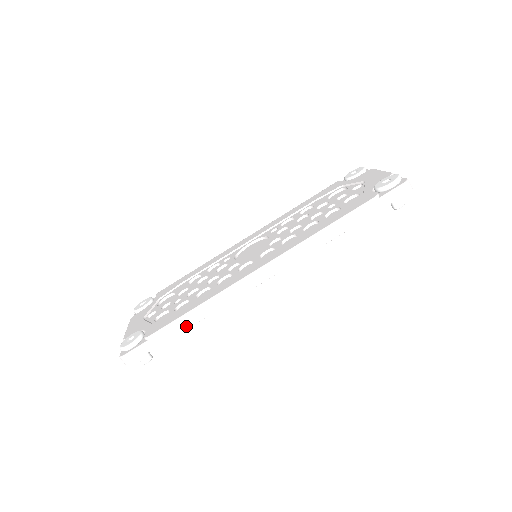
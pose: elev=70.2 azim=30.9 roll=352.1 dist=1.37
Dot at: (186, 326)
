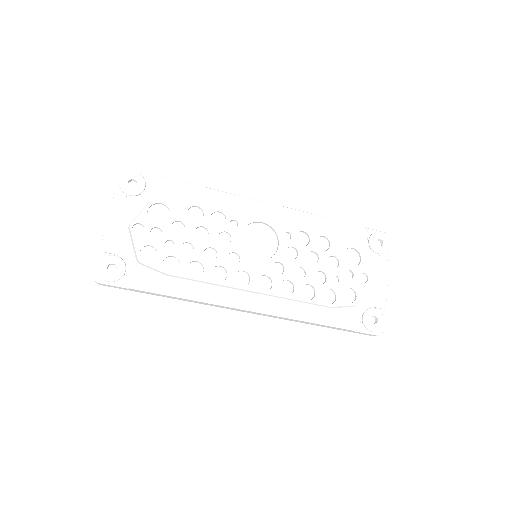
Dot at: (165, 296)
